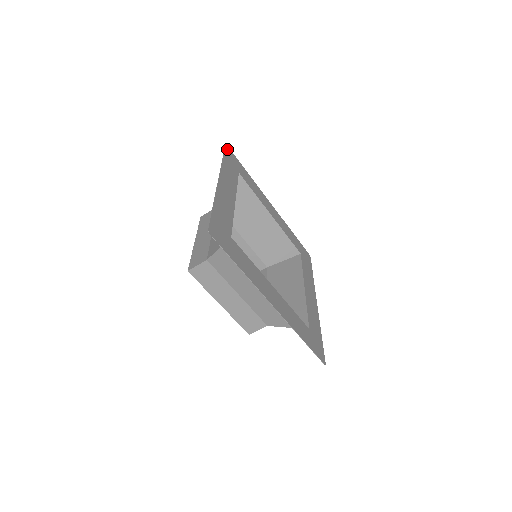
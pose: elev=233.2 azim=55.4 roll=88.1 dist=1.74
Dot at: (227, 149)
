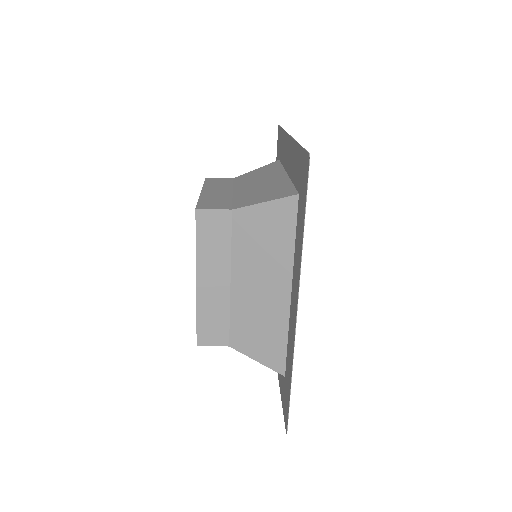
Dot at: (308, 170)
